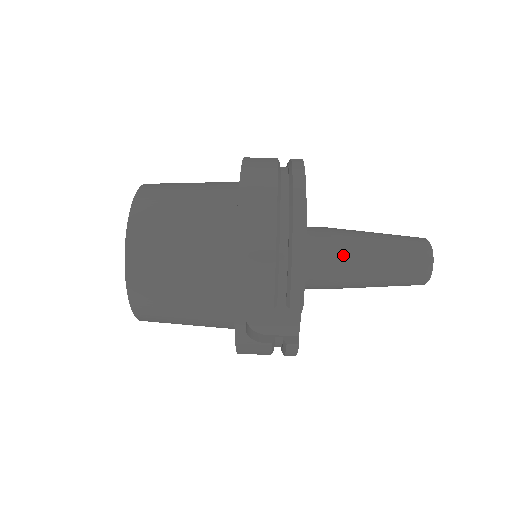
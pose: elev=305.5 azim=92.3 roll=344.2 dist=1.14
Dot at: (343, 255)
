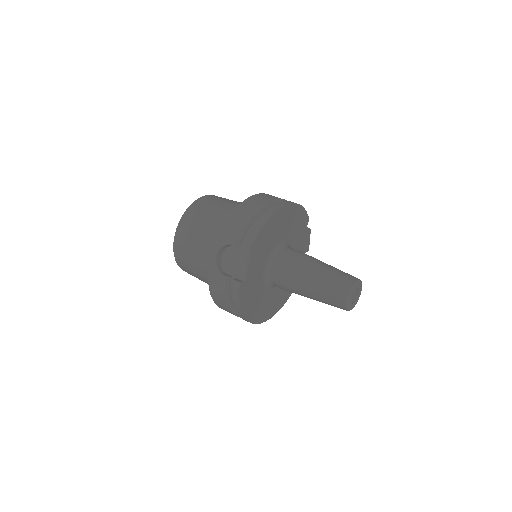
Dot at: (299, 261)
